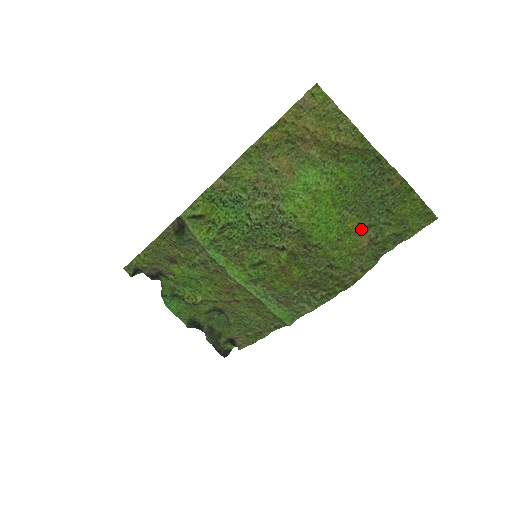
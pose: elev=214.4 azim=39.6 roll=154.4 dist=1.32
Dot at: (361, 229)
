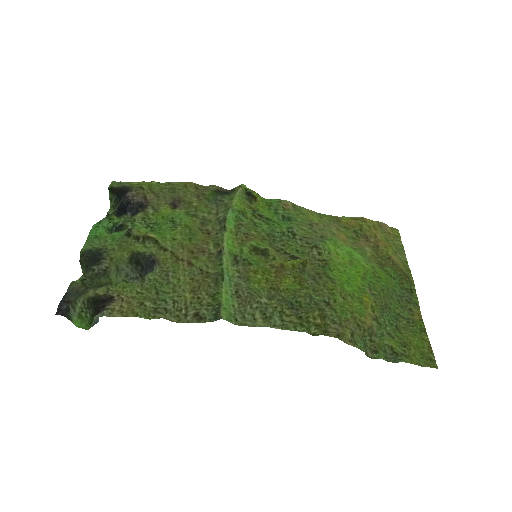
Dot at: (371, 312)
